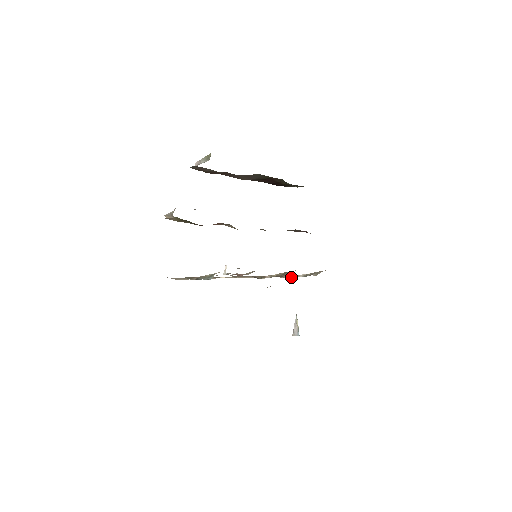
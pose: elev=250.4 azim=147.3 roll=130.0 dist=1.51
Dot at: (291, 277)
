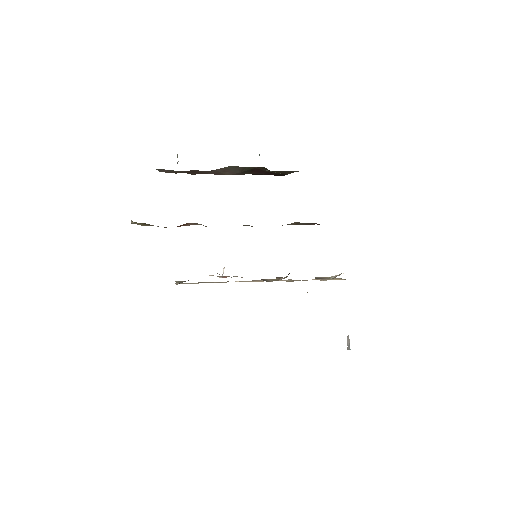
Dot at: occluded
